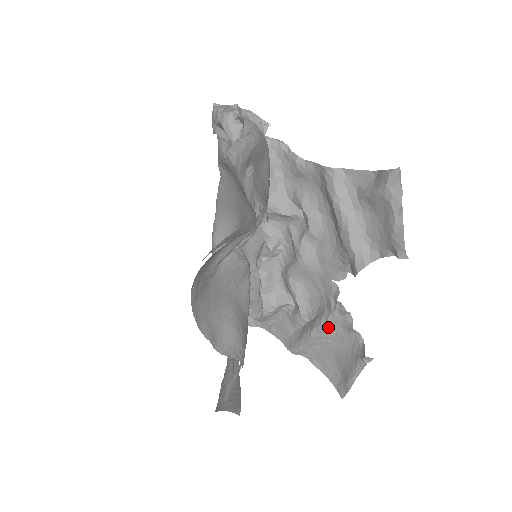
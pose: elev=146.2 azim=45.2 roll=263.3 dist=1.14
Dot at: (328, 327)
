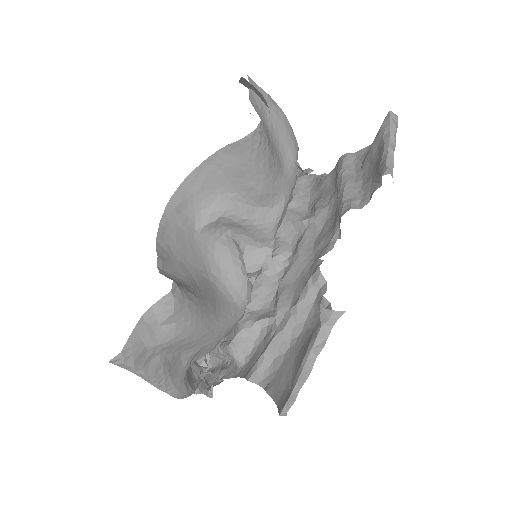
Dot at: (297, 311)
